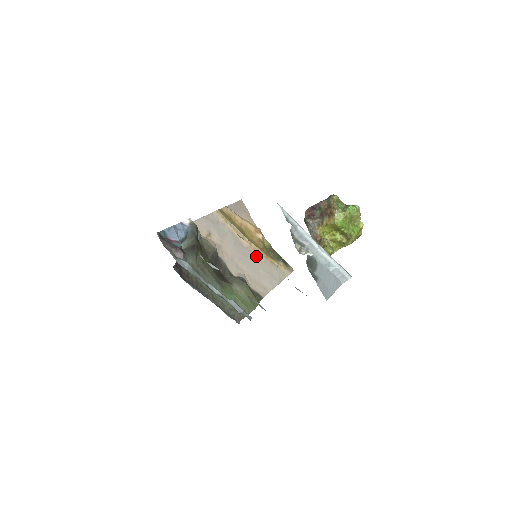
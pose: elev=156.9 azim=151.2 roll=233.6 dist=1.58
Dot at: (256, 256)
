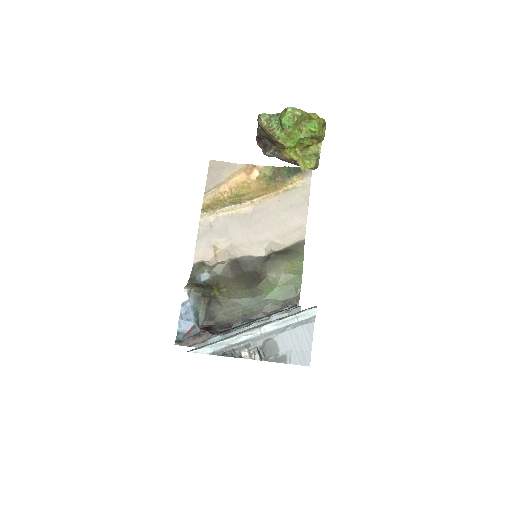
Dot at: (267, 207)
